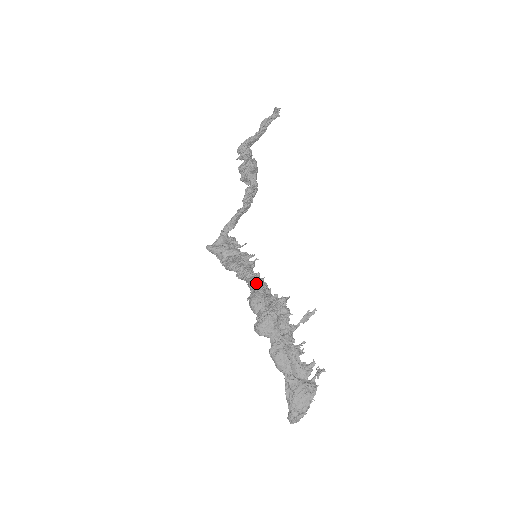
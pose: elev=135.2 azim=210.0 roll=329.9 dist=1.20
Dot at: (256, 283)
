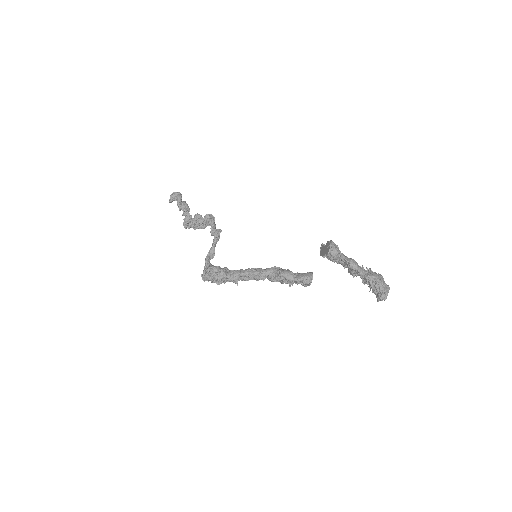
Dot at: (273, 268)
